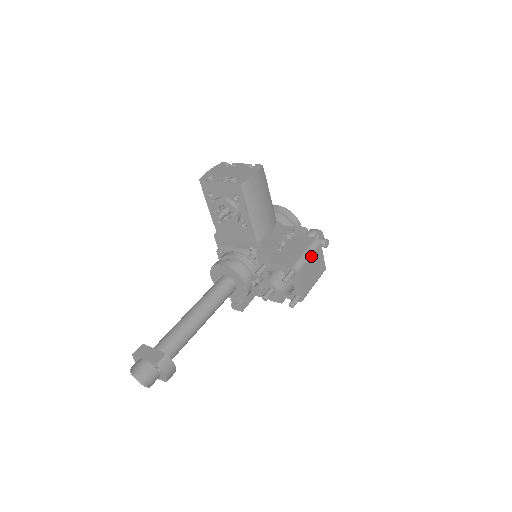
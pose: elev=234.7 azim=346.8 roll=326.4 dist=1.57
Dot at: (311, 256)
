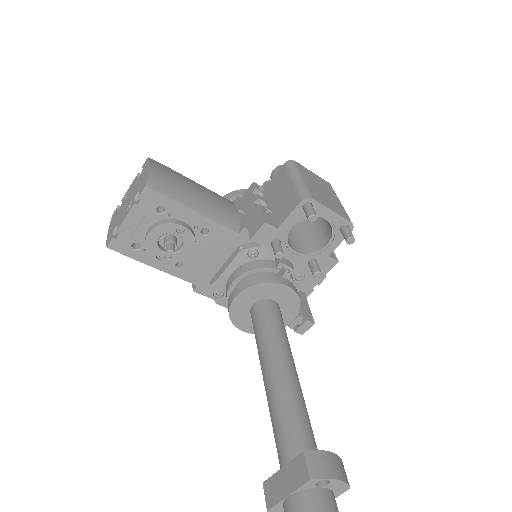
Dot at: (303, 177)
